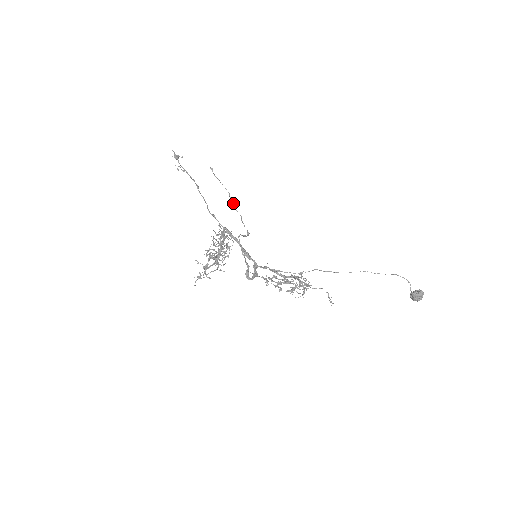
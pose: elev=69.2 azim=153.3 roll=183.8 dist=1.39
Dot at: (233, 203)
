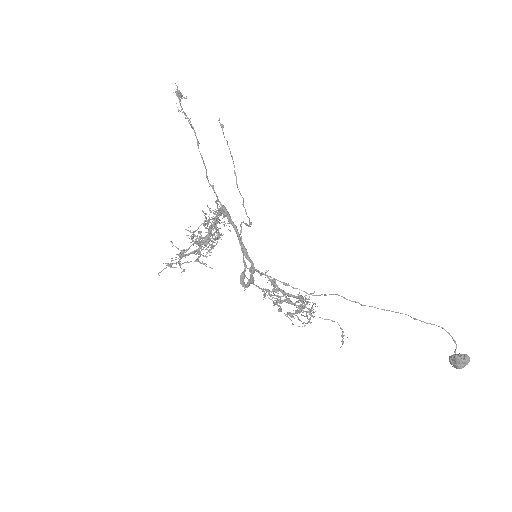
Dot at: (236, 179)
